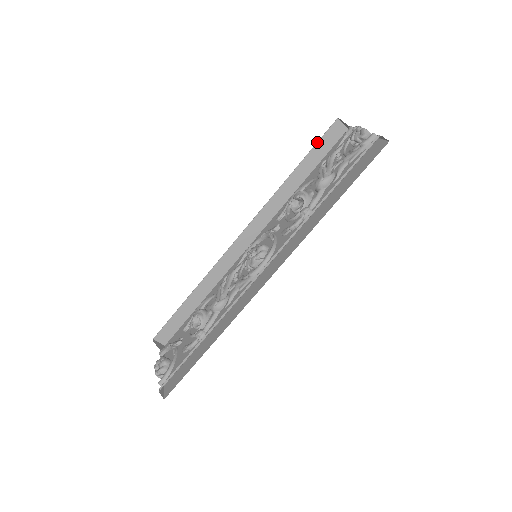
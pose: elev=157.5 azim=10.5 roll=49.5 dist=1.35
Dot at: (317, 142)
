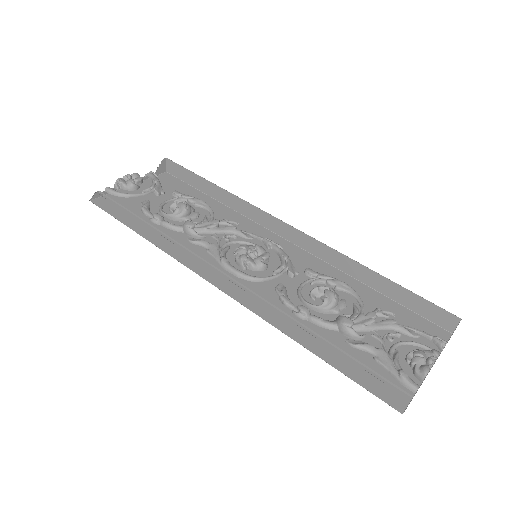
Dot at: (422, 297)
